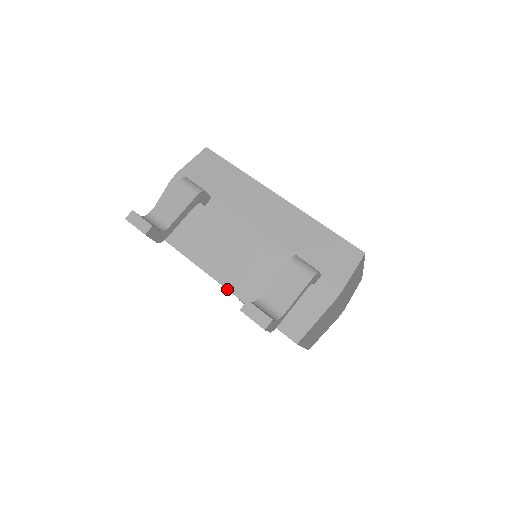
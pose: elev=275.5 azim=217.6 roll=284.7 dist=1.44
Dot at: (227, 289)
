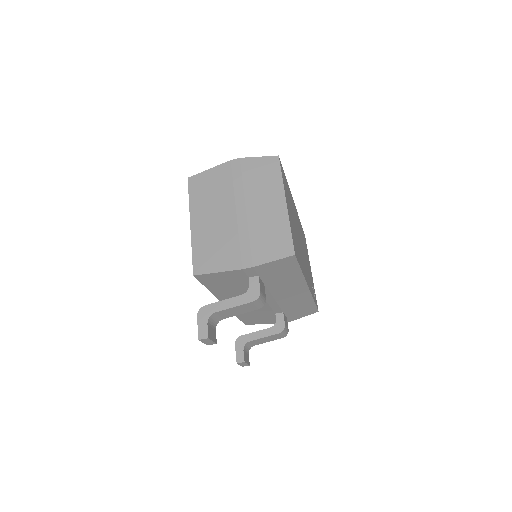
Dot at: occluded
